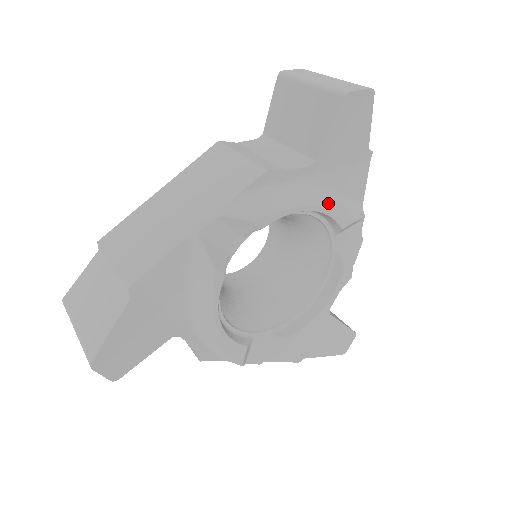
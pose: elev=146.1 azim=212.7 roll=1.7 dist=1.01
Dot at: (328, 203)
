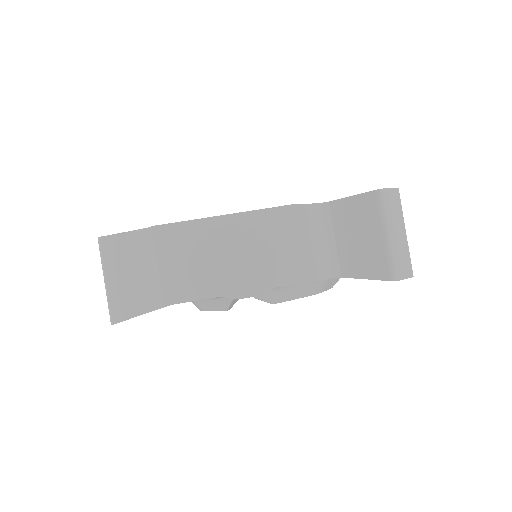
Dot at: (326, 286)
